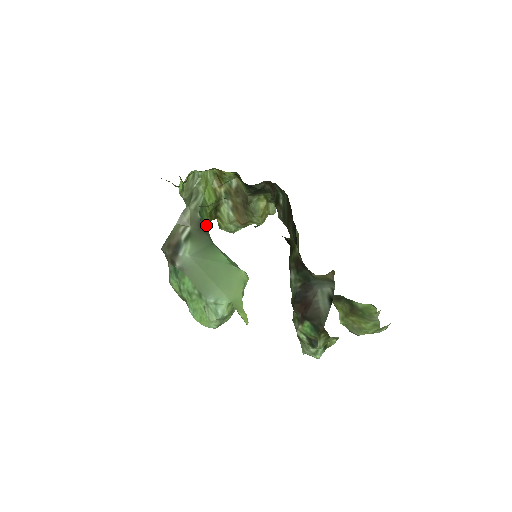
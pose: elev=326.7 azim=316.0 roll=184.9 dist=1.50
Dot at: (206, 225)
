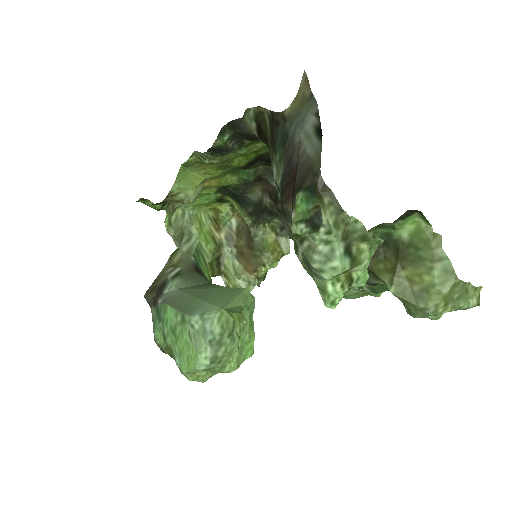
Dot at: occluded
